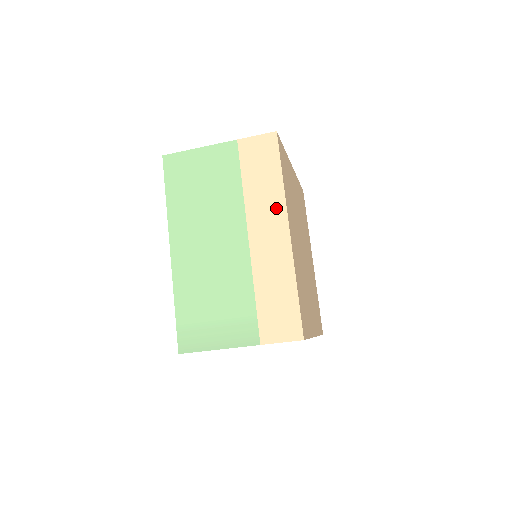
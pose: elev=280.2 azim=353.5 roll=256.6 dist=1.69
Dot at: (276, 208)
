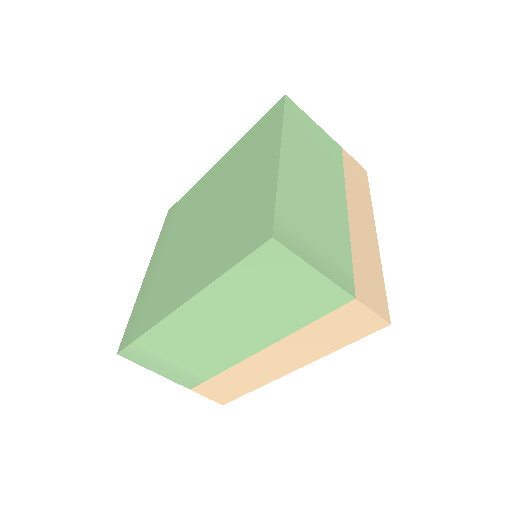
Dot at: (367, 211)
